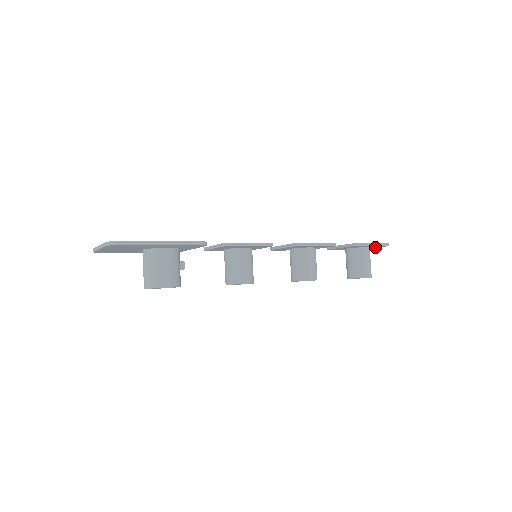
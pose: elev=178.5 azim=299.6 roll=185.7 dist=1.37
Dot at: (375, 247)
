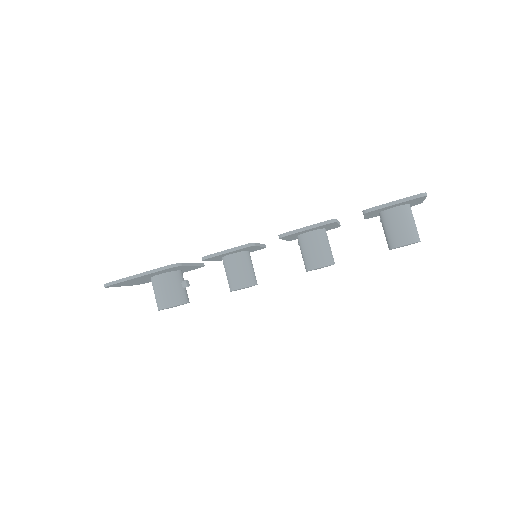
Dot at: (420, 200)
